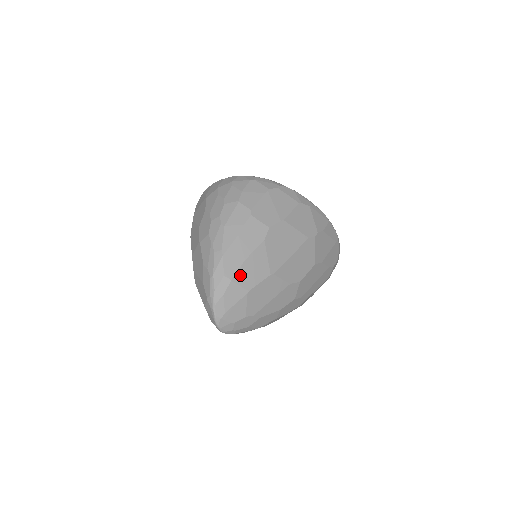
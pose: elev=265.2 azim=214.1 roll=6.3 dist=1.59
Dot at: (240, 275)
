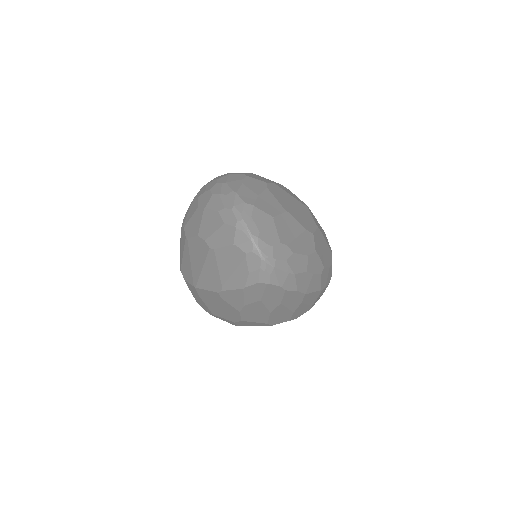
Dot at: (259, 204)
